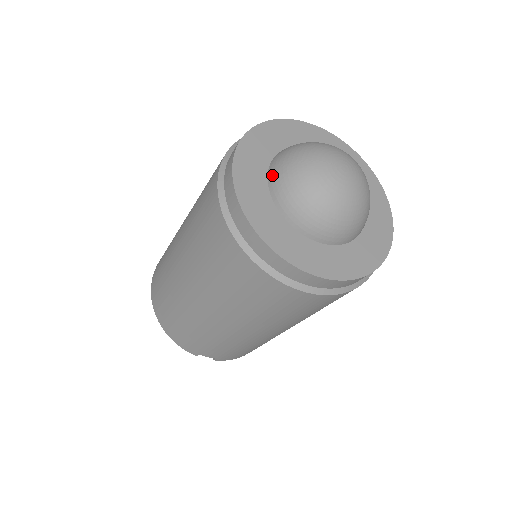
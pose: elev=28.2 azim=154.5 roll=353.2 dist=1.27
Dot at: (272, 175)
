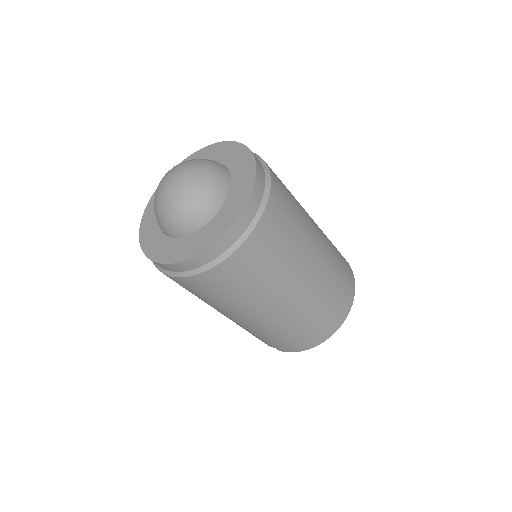
Dot at: occluded
